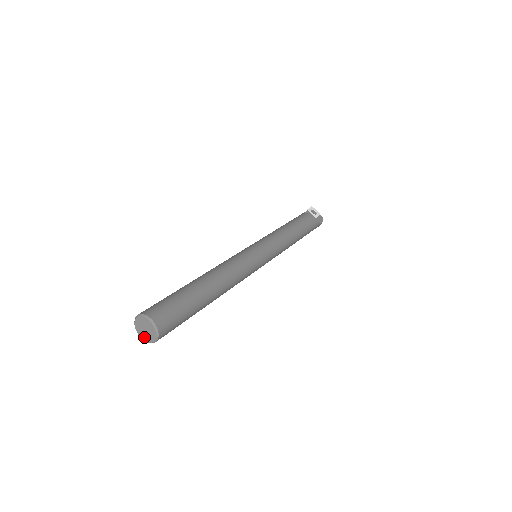
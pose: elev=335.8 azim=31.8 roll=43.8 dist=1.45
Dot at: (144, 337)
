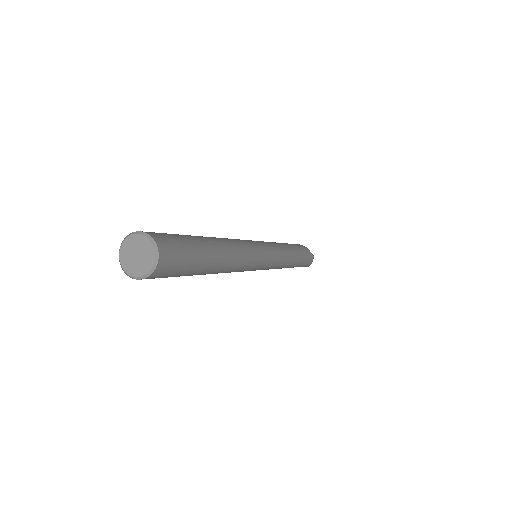
Dot at: (139, 271)
